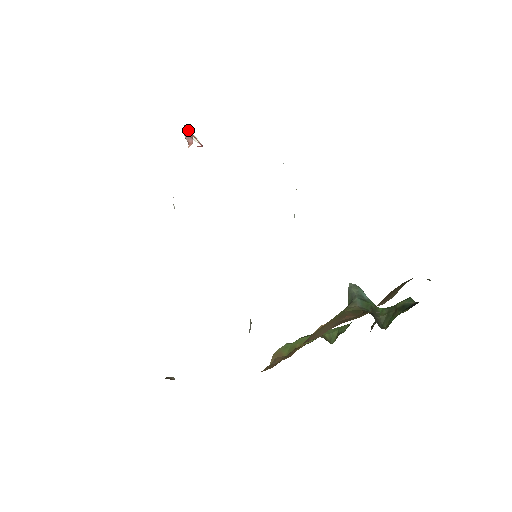
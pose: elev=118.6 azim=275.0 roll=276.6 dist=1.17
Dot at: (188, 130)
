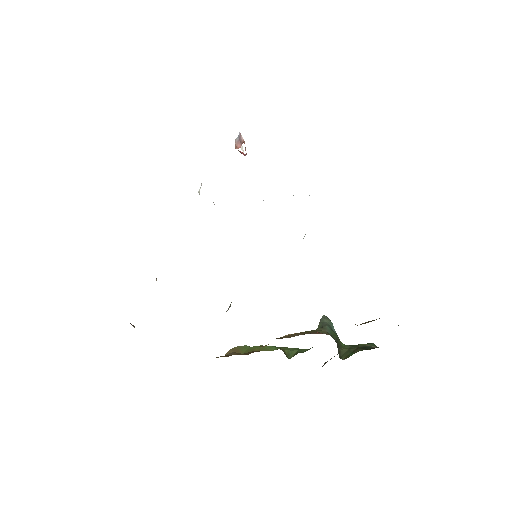
Dot at: occluded
